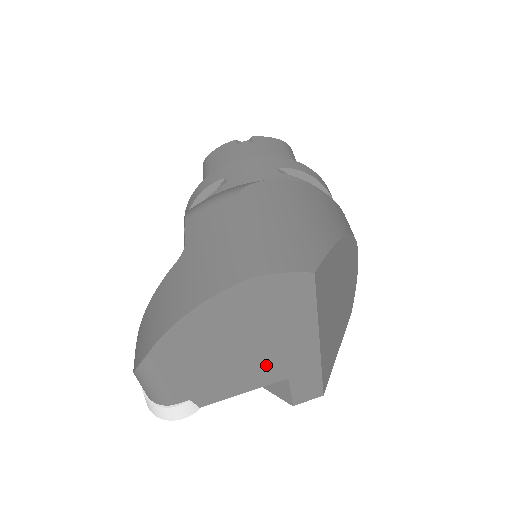
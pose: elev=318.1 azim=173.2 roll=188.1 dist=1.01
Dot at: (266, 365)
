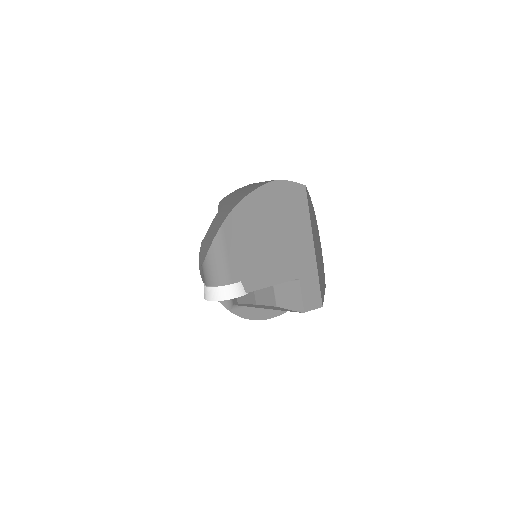
Dot at: (285, 259)
